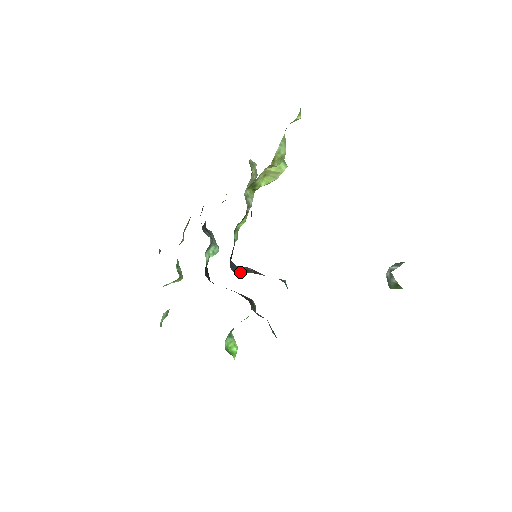
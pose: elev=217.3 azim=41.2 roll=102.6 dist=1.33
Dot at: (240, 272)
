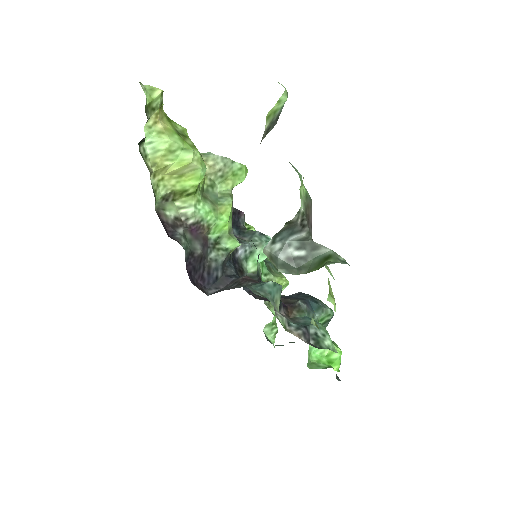
Dot at: occluded
